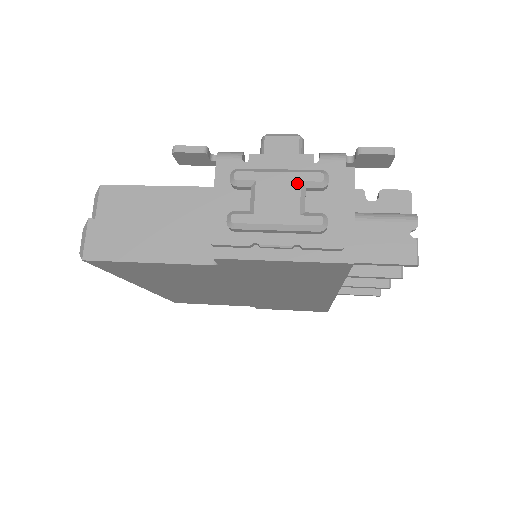
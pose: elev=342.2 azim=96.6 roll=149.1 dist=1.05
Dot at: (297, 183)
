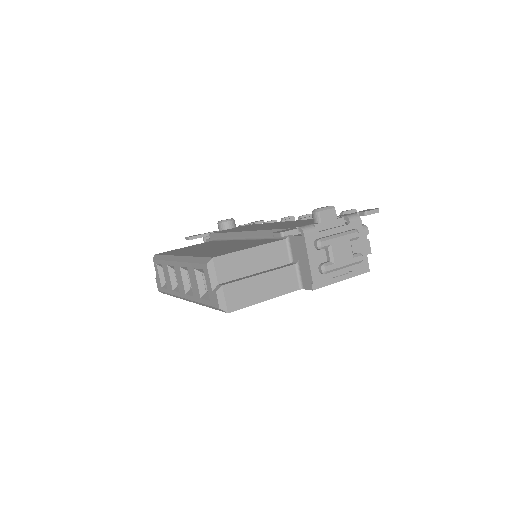
Dot at: (349, 241)
